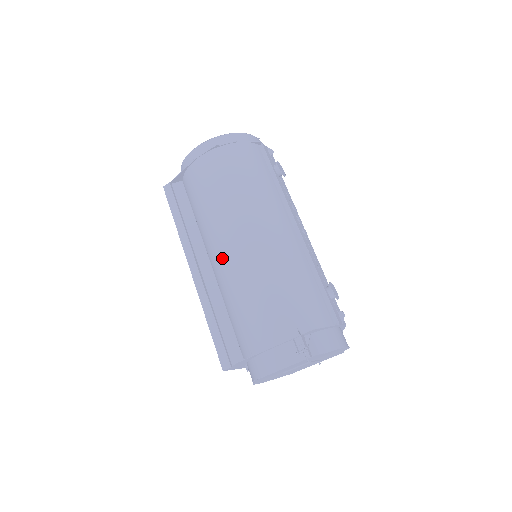
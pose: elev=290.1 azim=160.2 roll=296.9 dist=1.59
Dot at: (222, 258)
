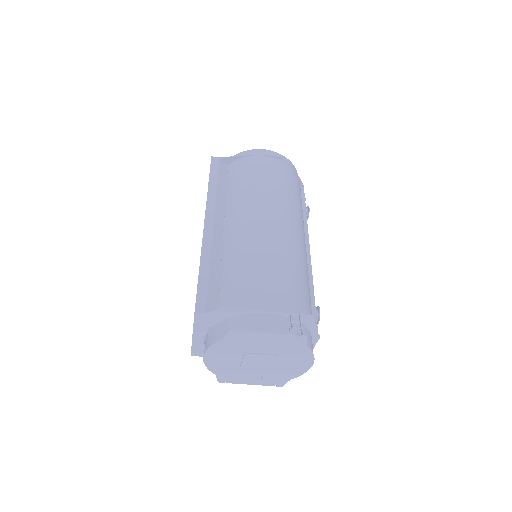
Dot at: (247, 226)
